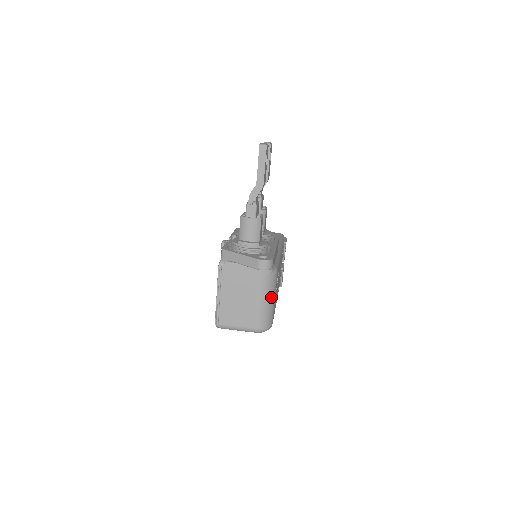
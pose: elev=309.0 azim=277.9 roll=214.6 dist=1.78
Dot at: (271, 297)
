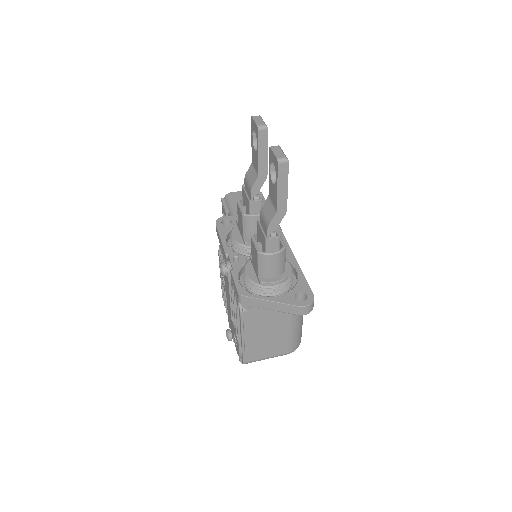
Dot at: (302, 317)
